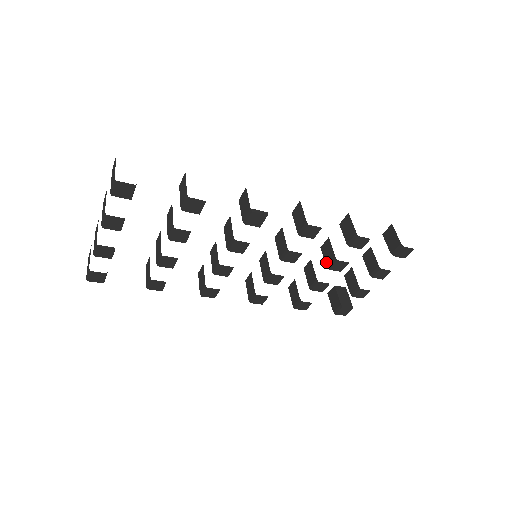
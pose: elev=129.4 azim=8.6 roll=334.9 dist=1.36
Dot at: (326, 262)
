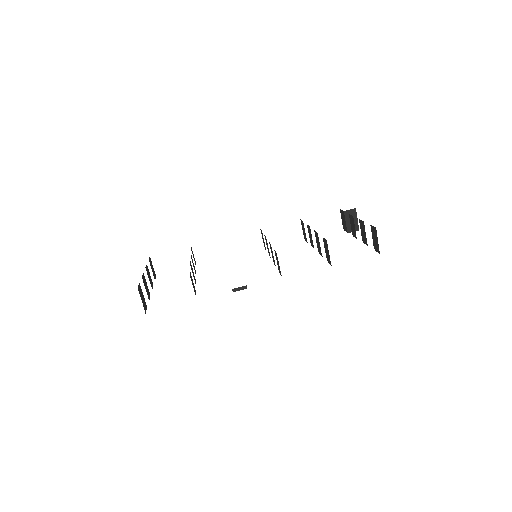
Dot at: occluded
